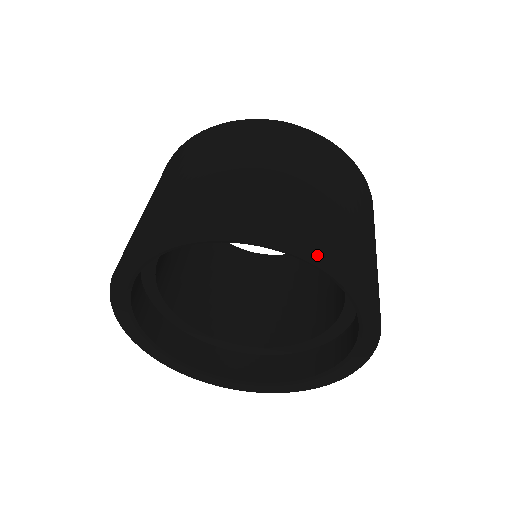
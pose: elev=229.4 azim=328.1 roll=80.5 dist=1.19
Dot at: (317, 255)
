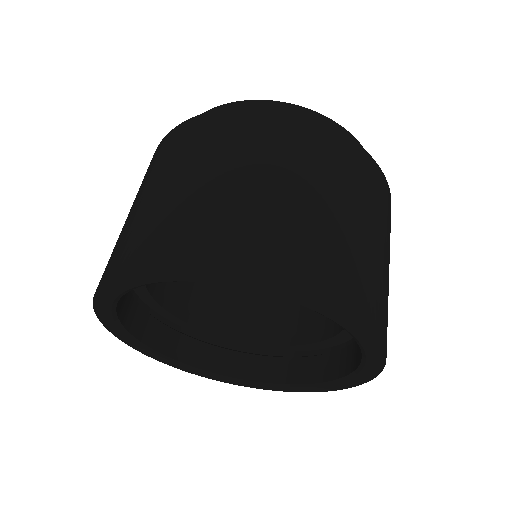
Dot at: (272, 287)
